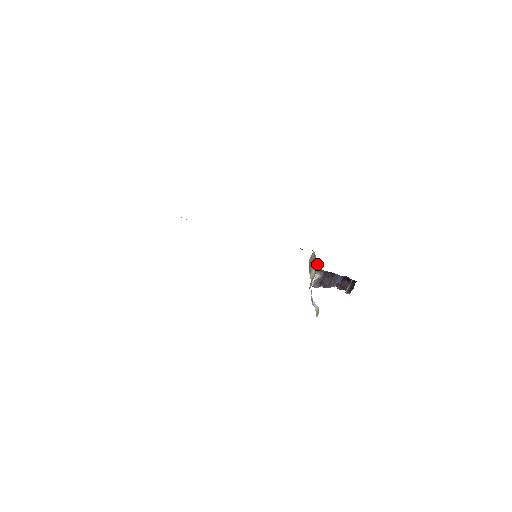
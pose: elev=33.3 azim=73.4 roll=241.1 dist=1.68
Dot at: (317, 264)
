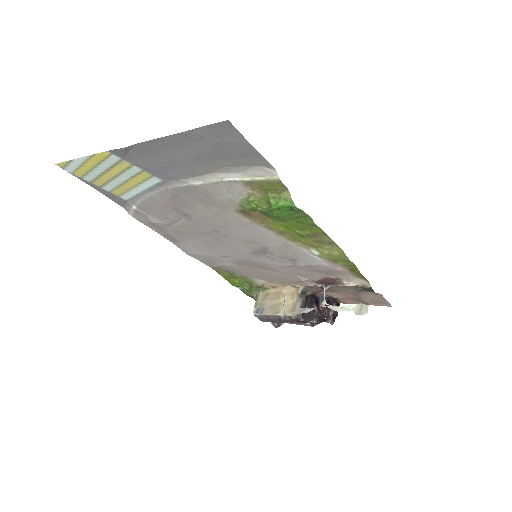
Dot at: (293, 290)
